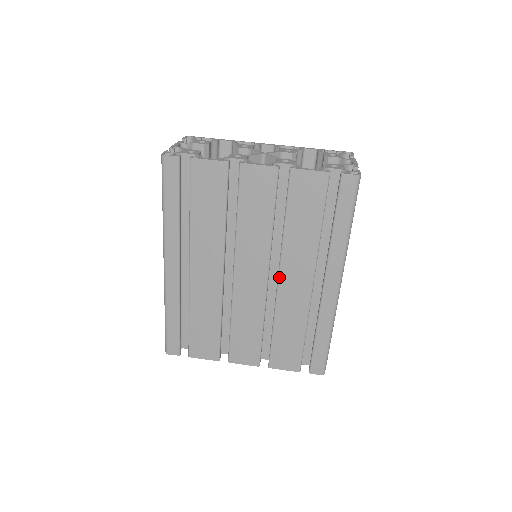
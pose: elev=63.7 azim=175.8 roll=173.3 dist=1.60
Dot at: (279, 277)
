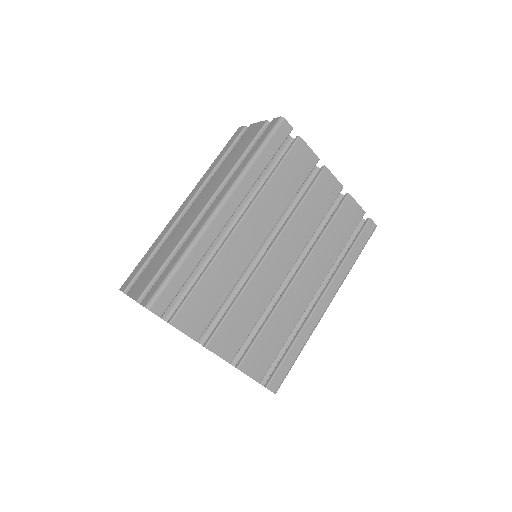
Dot at: (298, 274)
